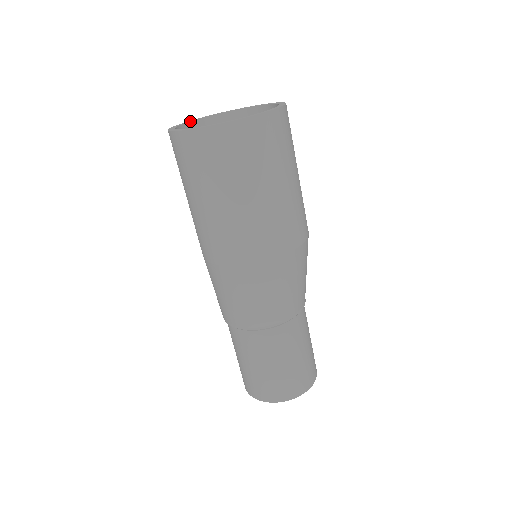
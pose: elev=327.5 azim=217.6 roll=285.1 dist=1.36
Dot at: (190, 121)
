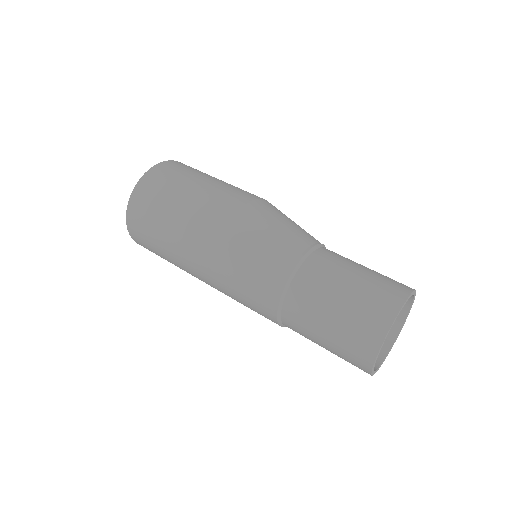
Dot at: occluded
